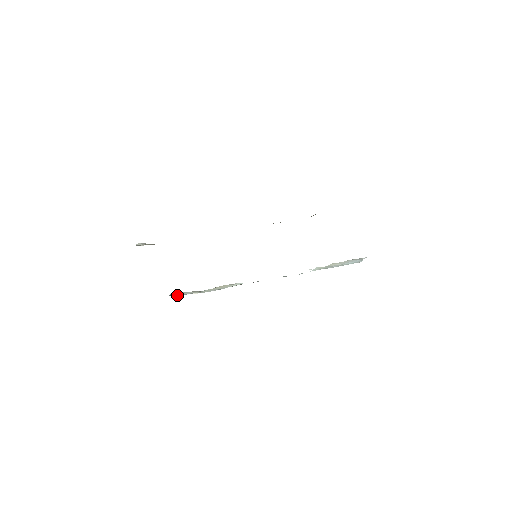
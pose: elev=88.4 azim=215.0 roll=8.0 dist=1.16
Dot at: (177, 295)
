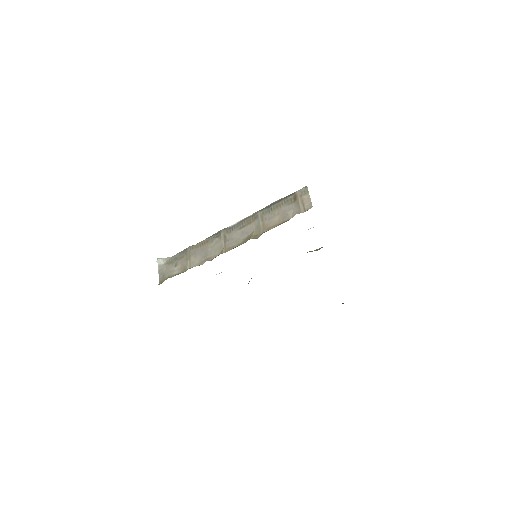
Dot at: occluded
